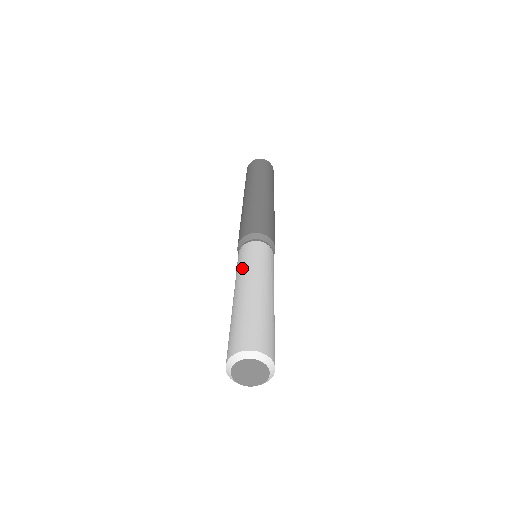
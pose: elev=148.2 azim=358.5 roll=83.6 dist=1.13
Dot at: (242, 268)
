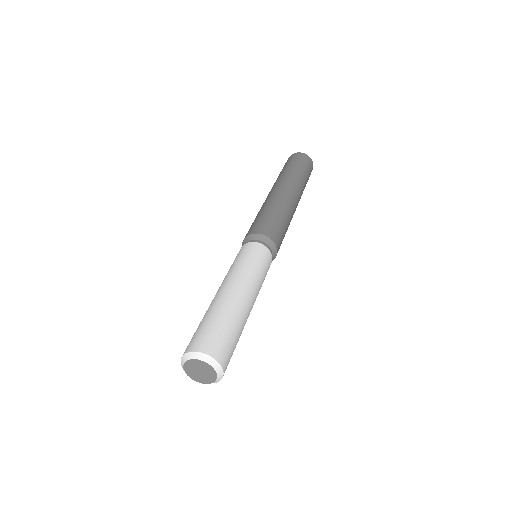
Dot at: (233, 268)
